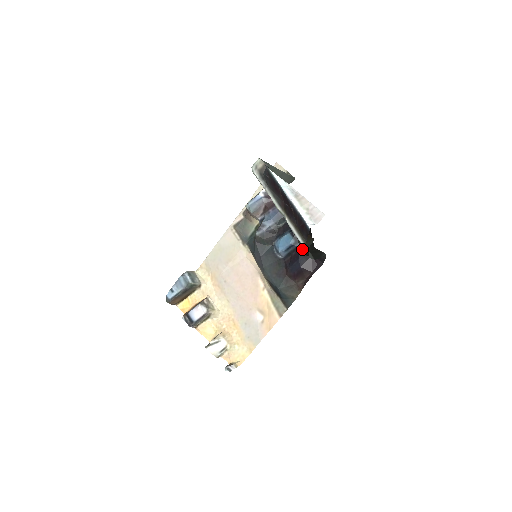
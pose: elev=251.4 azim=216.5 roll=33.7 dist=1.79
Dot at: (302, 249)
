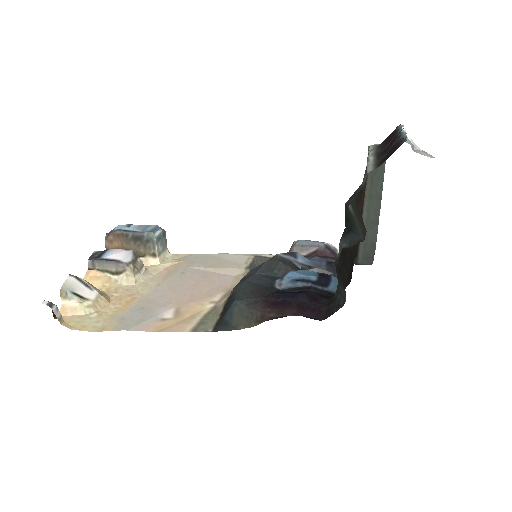
Dot at: (354, 196)
